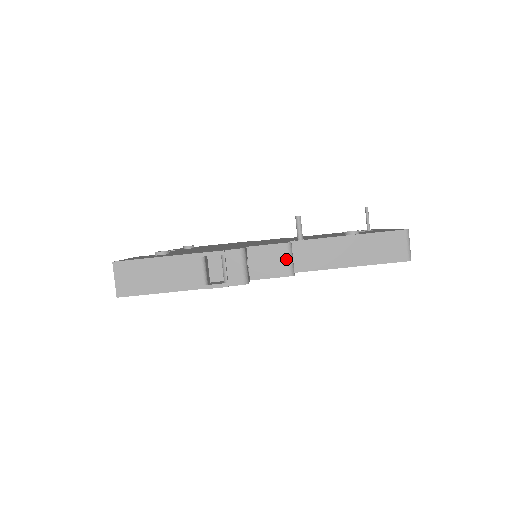
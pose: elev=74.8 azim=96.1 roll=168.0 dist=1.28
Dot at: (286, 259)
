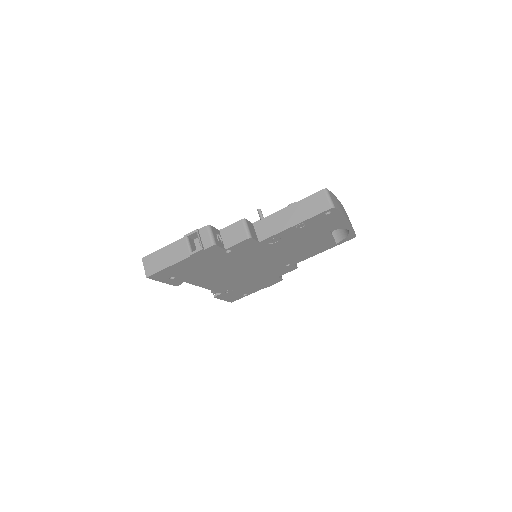
Dot at: (243, 229)
